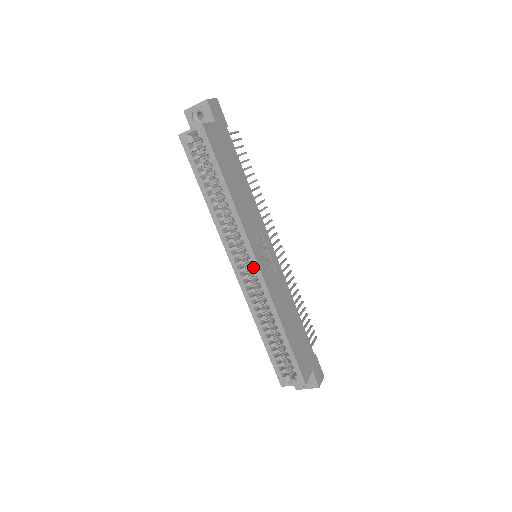
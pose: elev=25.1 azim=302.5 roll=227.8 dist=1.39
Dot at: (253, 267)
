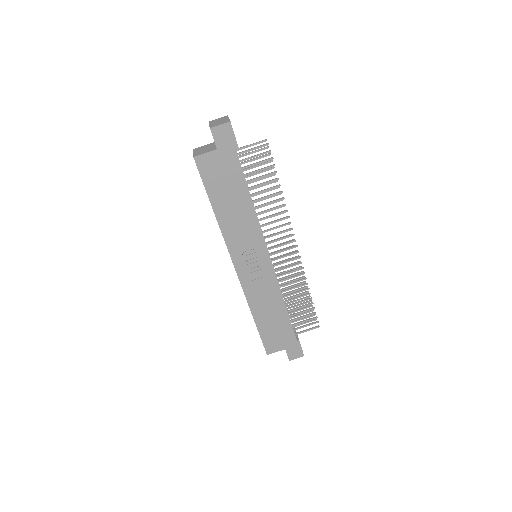
Dot at: occluded
